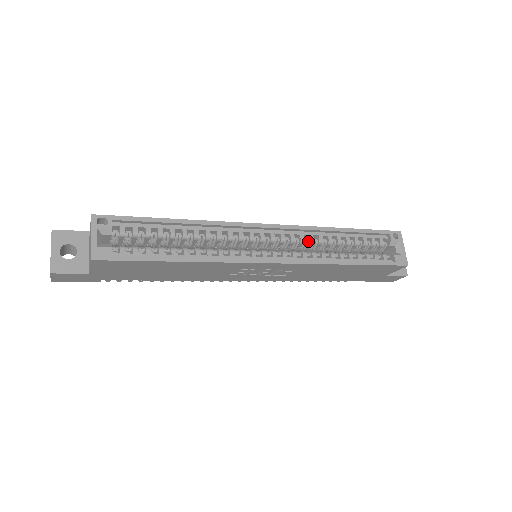
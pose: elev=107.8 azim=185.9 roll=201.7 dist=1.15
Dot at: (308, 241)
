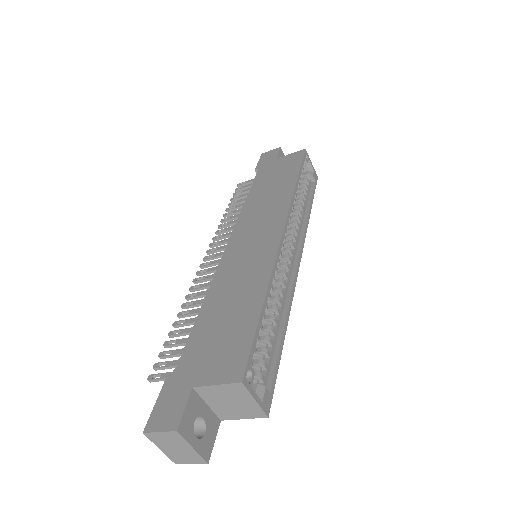
Dot at: (290, 215)
